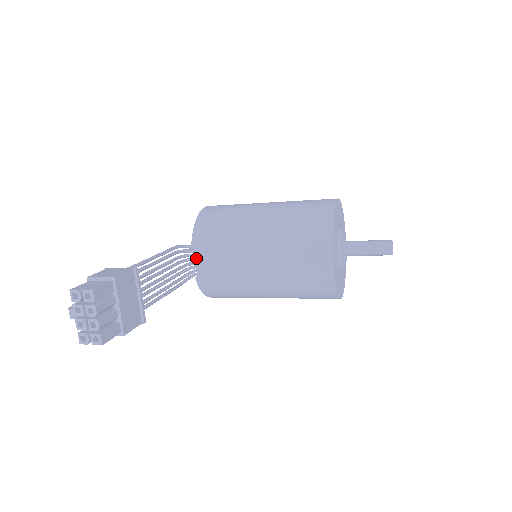
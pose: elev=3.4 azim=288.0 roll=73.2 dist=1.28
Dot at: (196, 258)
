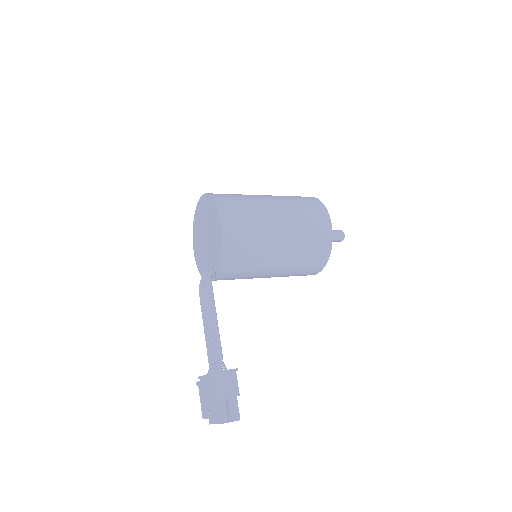
Dot at: (218, 277)
